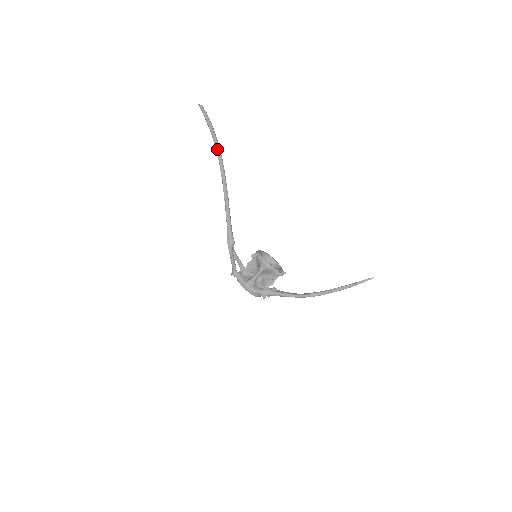
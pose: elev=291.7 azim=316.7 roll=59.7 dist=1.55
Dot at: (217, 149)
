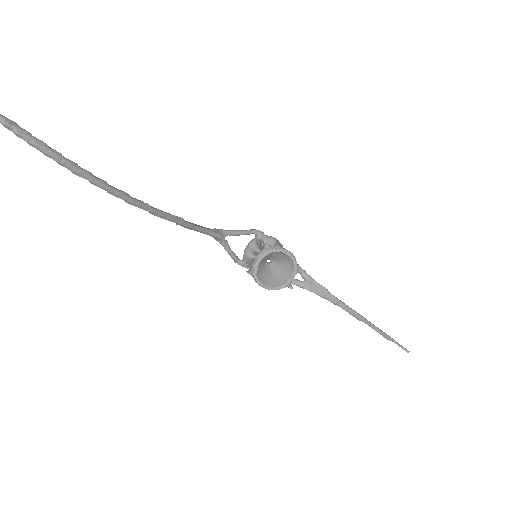
Dot at: occluded
